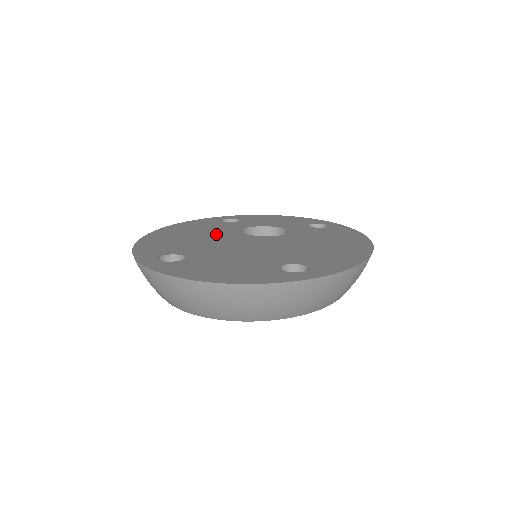
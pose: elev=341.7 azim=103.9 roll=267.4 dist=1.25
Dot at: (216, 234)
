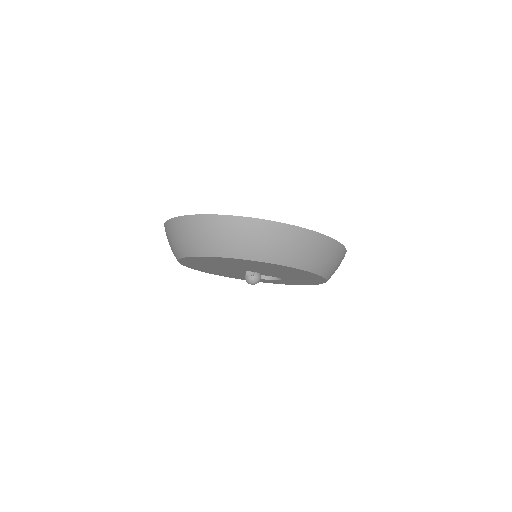
Dot at: occluded
